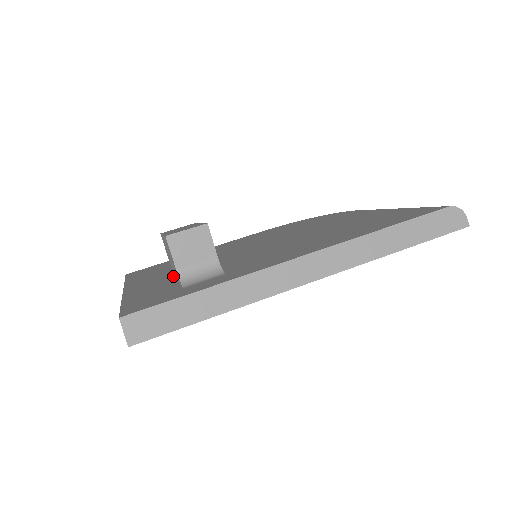
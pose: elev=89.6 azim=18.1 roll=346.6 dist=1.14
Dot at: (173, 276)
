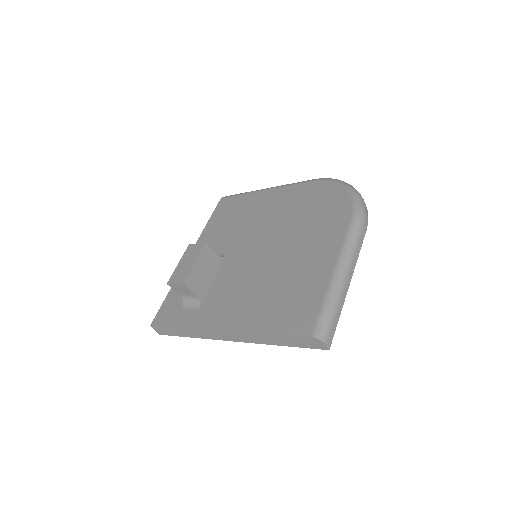
Dot at: occluded
